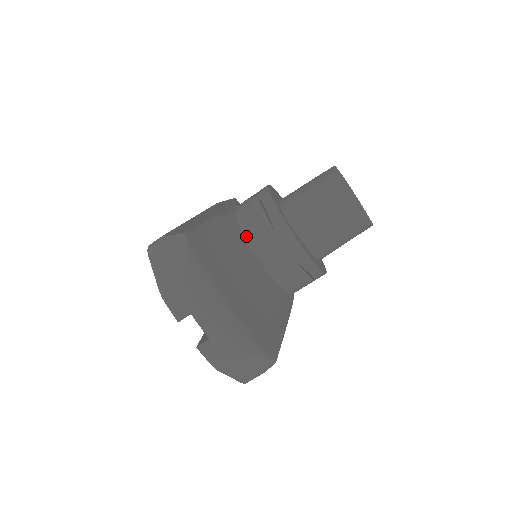
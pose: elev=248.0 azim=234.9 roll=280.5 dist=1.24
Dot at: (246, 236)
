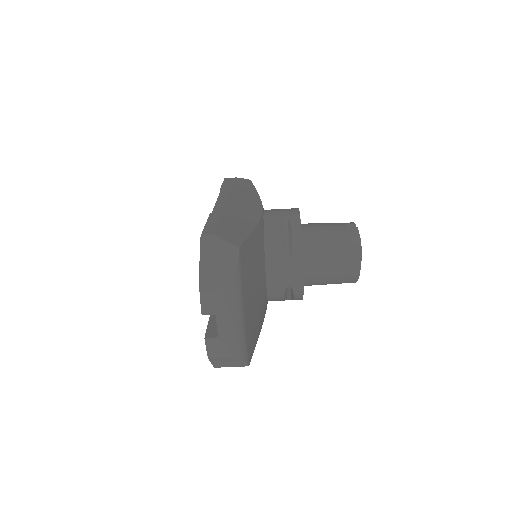
Dot at: (266, 249)
